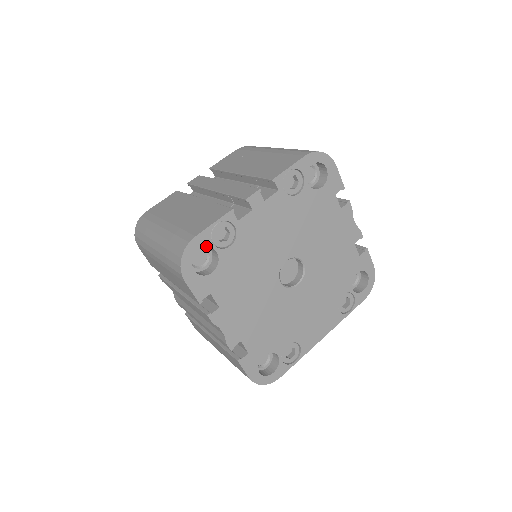
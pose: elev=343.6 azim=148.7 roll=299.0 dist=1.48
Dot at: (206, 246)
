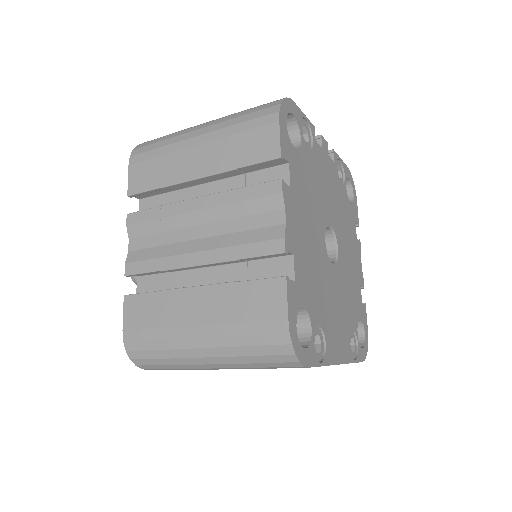
Dot at: (297, 121)
